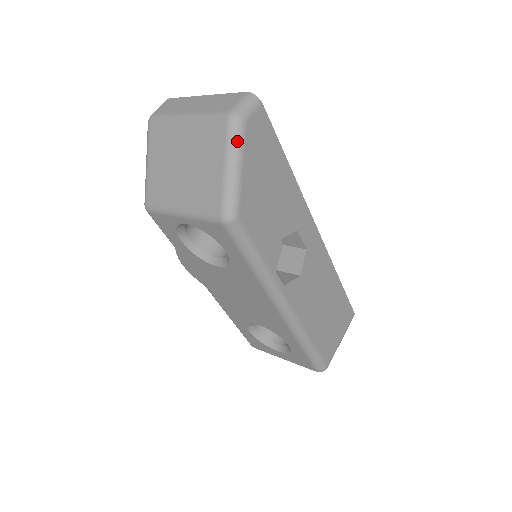
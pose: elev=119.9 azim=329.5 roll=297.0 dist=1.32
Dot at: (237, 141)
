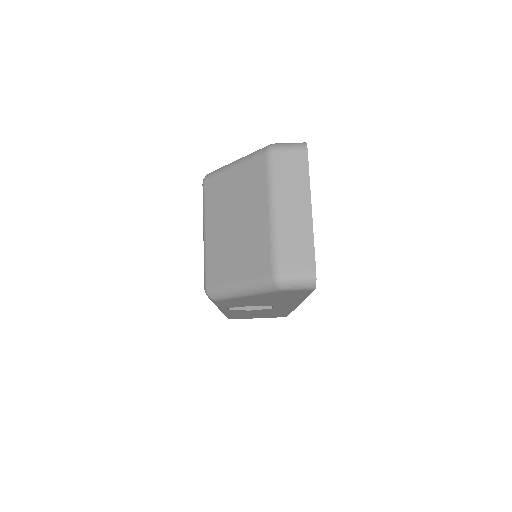
Dot at: (261, 289)
